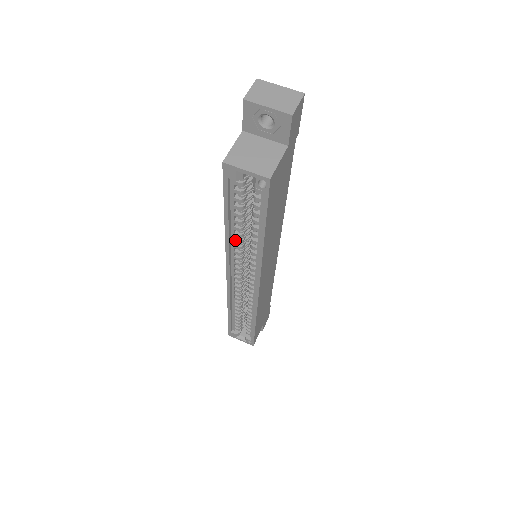
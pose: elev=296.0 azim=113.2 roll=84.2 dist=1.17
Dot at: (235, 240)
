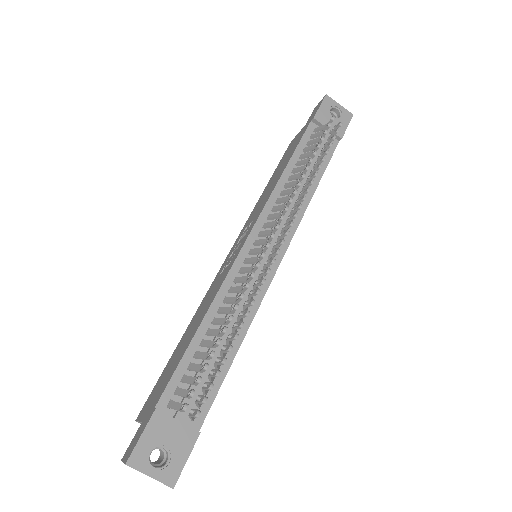
Dot at: occluded
